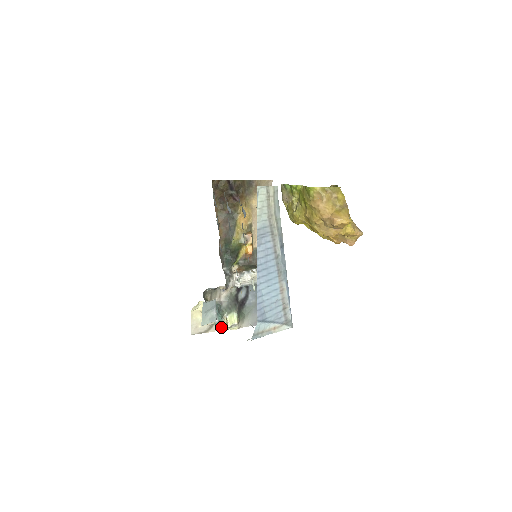
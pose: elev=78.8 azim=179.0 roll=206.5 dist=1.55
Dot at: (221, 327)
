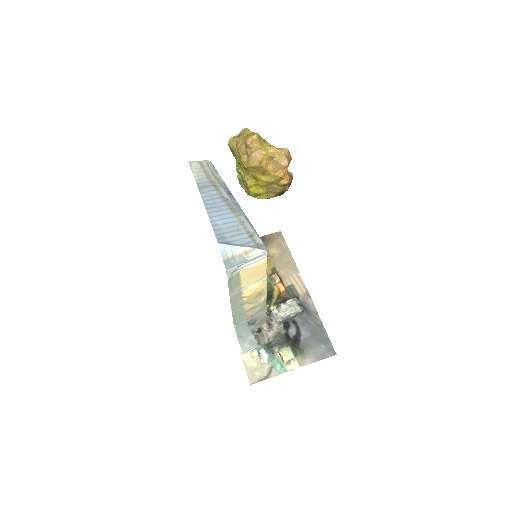
Dot at: (281, 368)
